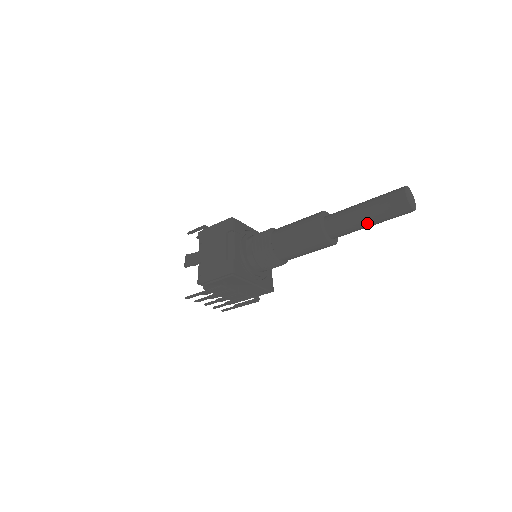
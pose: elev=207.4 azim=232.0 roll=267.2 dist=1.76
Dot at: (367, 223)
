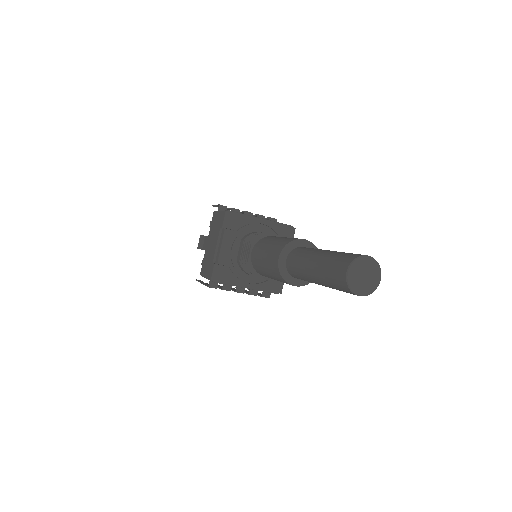
Dot at: (319, 284)
